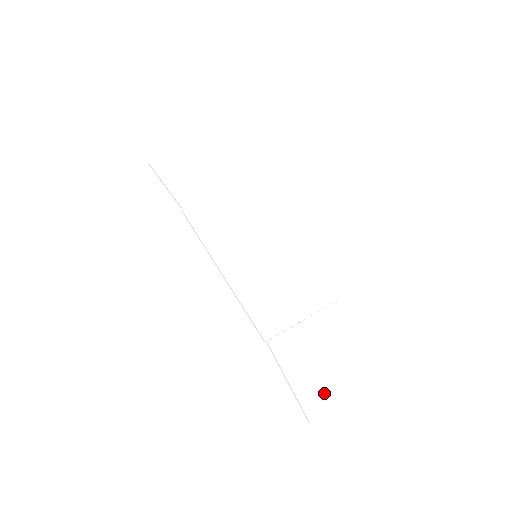
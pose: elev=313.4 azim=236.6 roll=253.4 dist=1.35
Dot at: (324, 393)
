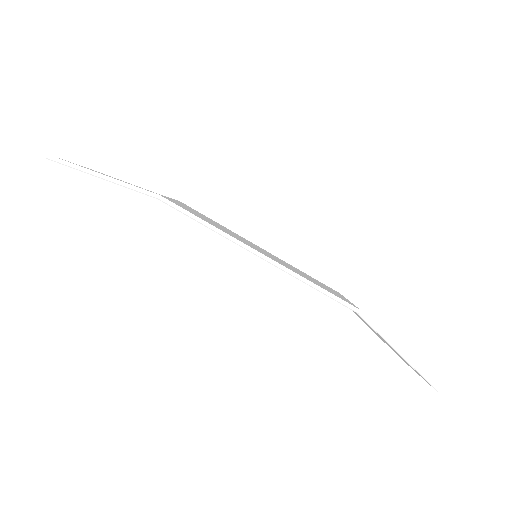
Dot at: occluded
